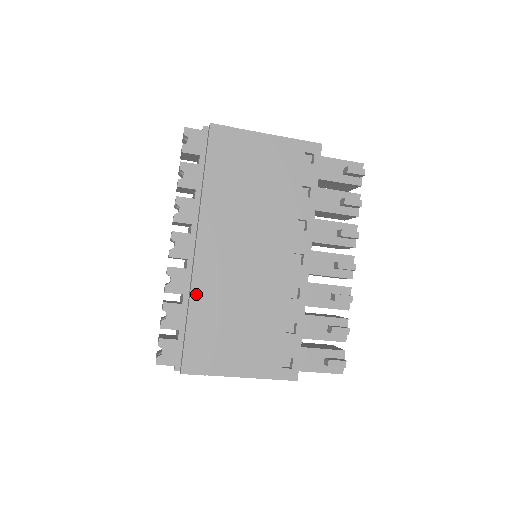
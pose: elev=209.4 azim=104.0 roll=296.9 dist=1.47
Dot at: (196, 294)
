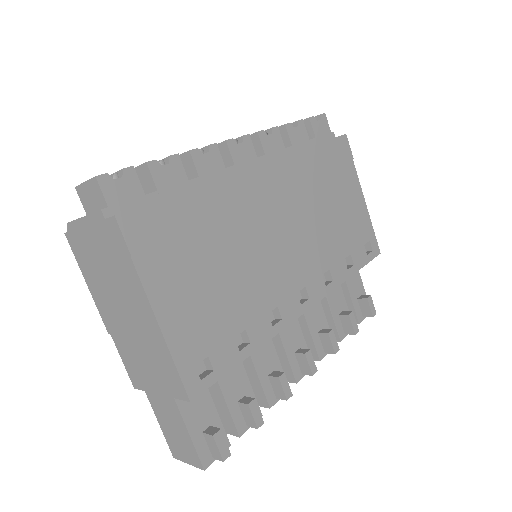
Dot at: (218, 188)
